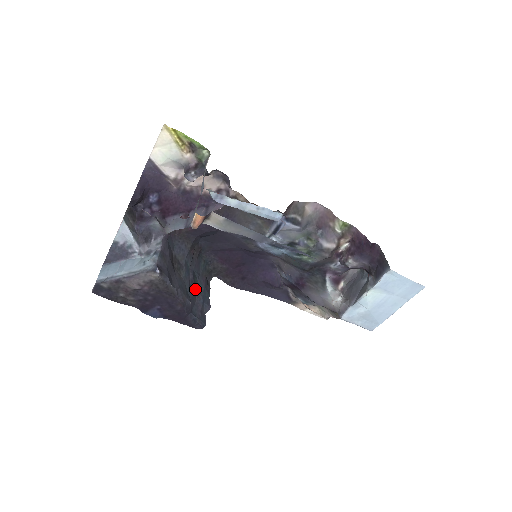
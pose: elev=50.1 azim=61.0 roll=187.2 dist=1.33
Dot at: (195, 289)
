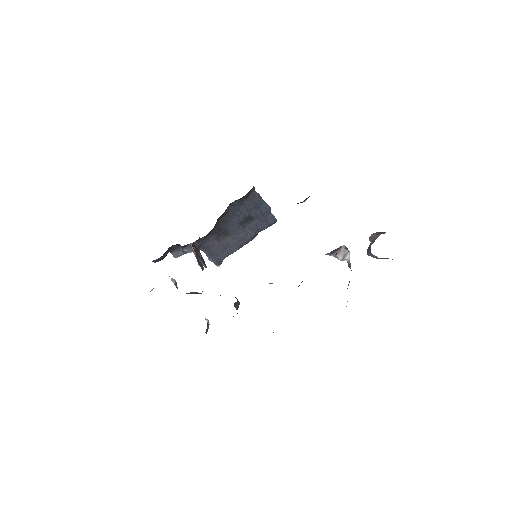
Dot at: (248, 219)
